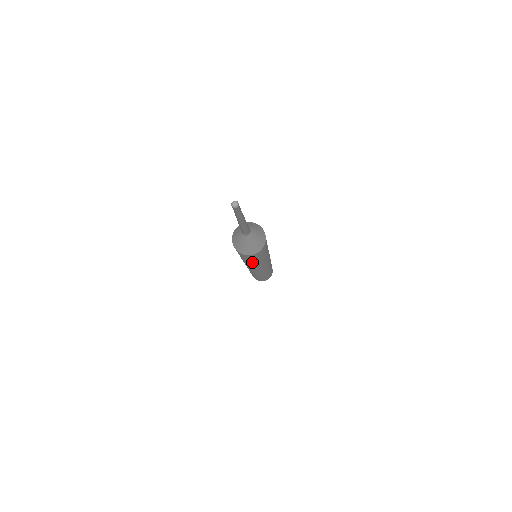
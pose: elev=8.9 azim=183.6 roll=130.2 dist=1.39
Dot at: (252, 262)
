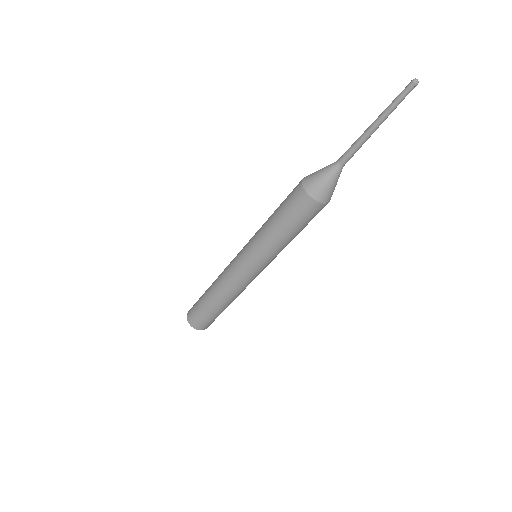
Dot at: (284, 232)
